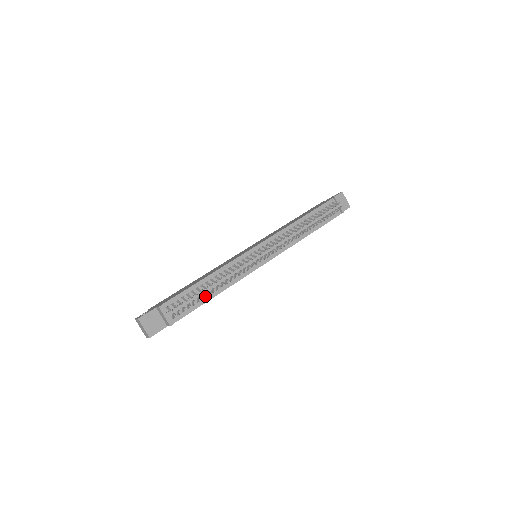
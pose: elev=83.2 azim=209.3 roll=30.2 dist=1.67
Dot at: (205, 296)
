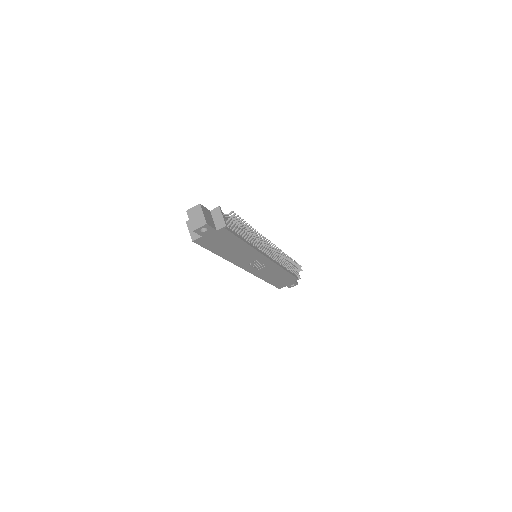
Dot at: (241, 236)
